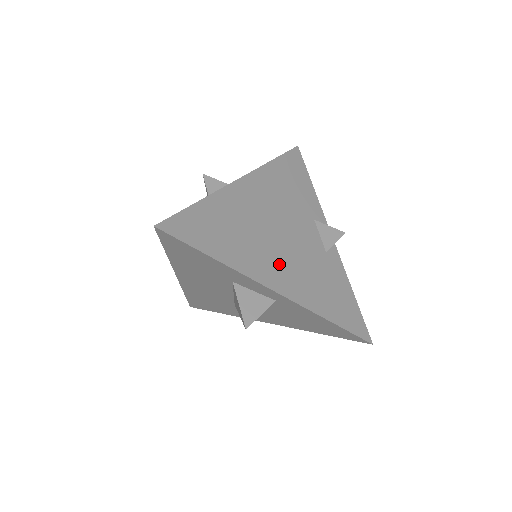
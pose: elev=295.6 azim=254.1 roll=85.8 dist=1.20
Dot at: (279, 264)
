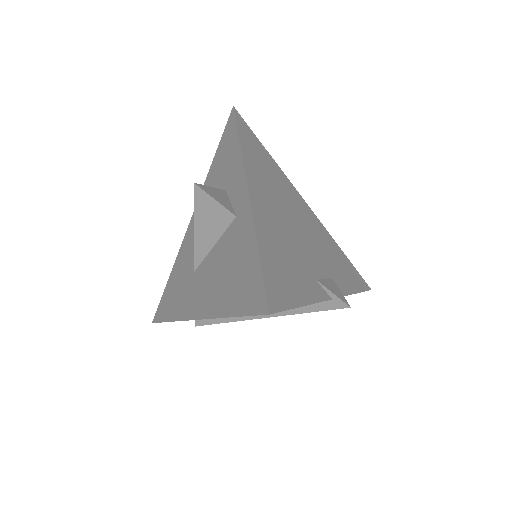
Dot at: (271, 206)
